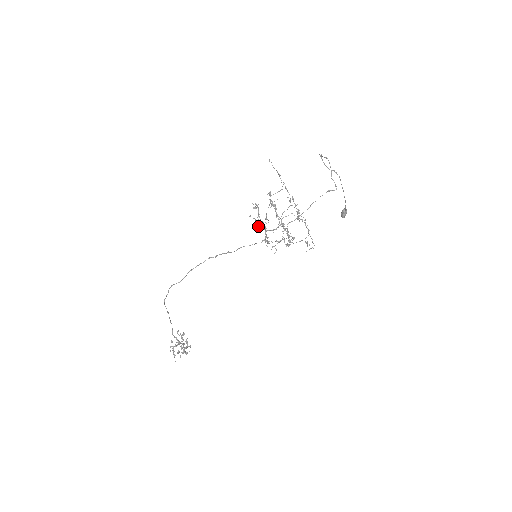
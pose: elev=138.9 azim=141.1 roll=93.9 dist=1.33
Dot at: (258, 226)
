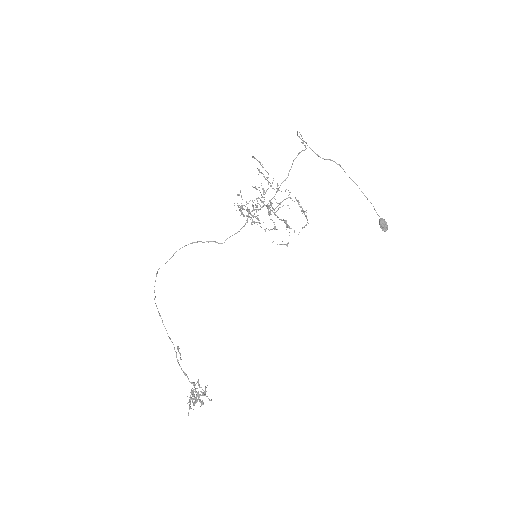
Dot at: (238, 206)
